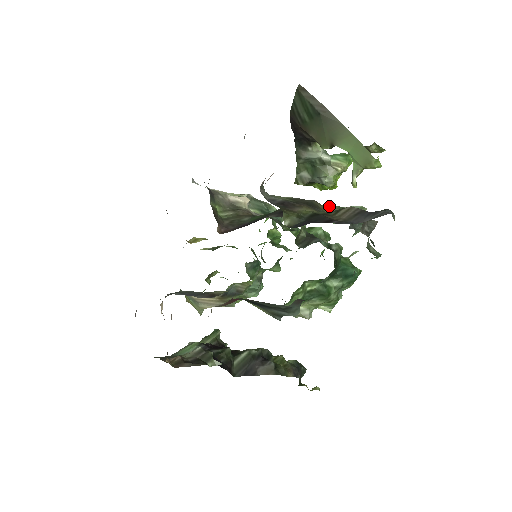
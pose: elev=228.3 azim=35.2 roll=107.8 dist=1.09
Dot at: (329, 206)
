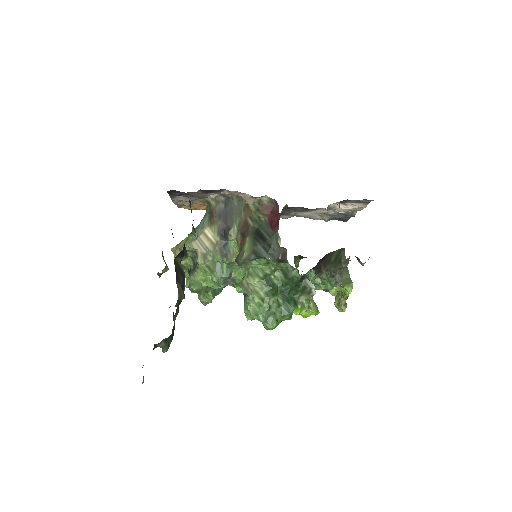
Dot at: occluded
